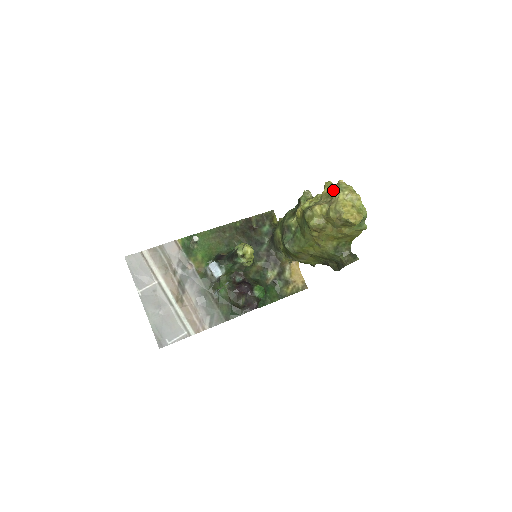
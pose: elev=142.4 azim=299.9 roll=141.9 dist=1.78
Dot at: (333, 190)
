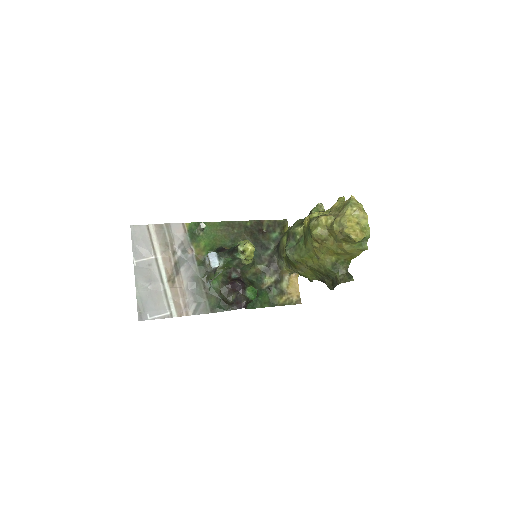
Dot at: (343, 204)
